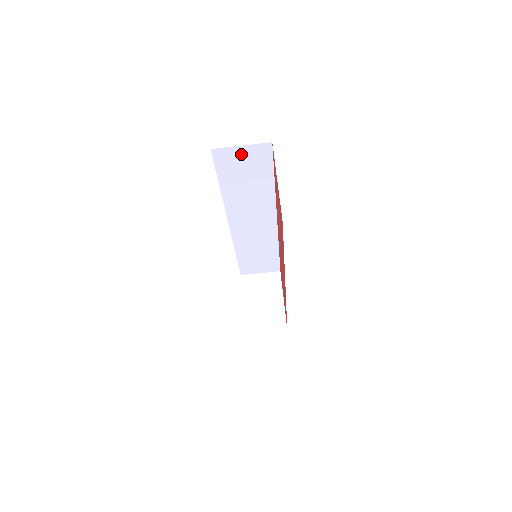
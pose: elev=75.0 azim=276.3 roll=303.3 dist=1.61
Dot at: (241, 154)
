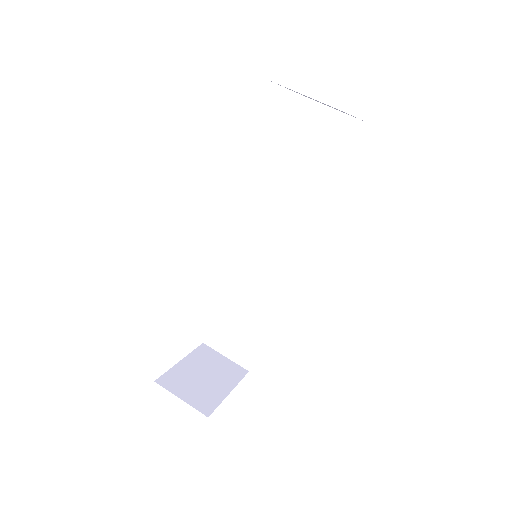
Dot at: (326, 121)
